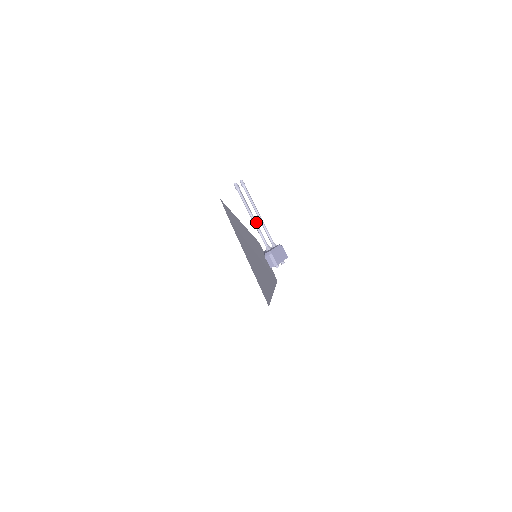
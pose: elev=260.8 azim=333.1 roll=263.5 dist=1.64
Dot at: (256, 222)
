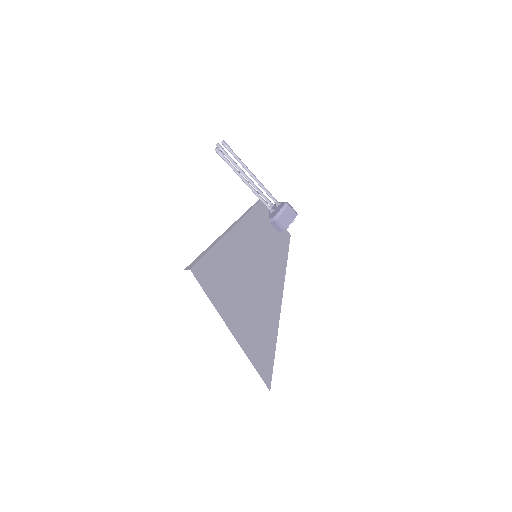
Dot at: (253, 182)
